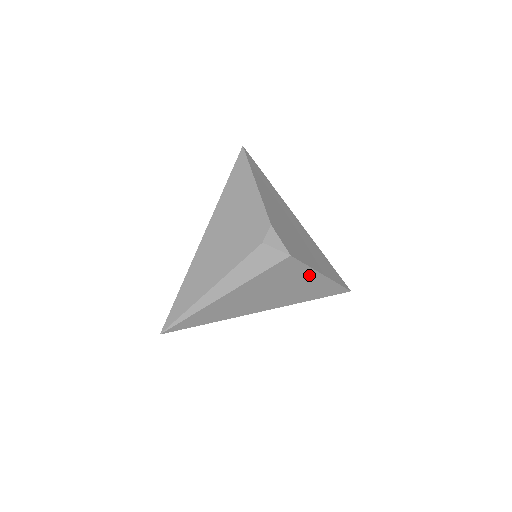
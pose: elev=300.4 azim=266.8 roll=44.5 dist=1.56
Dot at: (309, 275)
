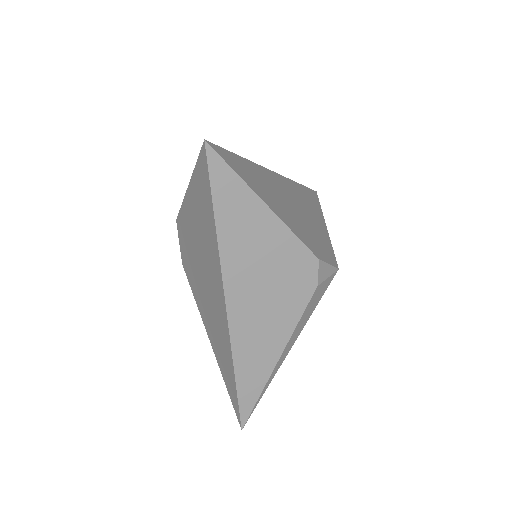
Dot at: occluded
